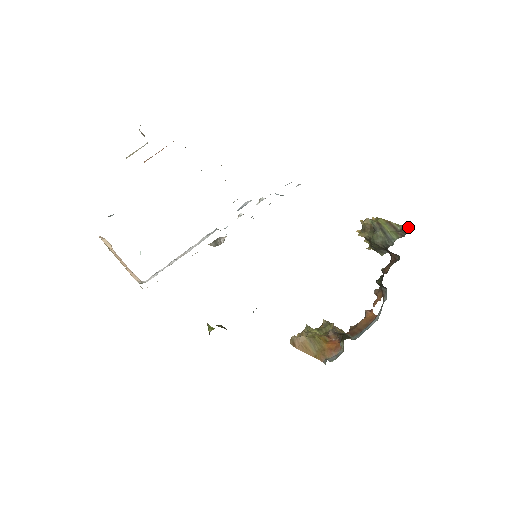
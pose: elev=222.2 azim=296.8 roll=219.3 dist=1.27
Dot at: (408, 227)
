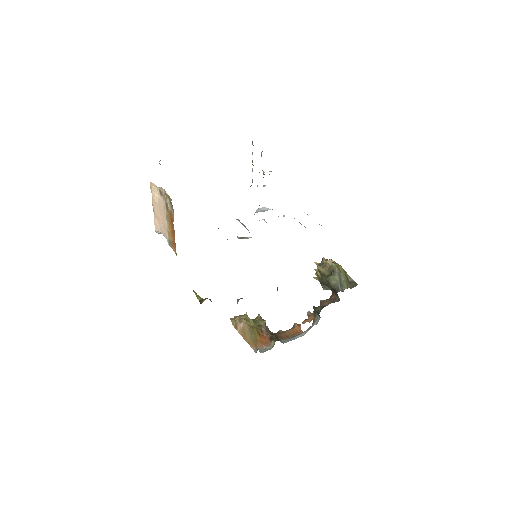
Dot at: (356, 283)
